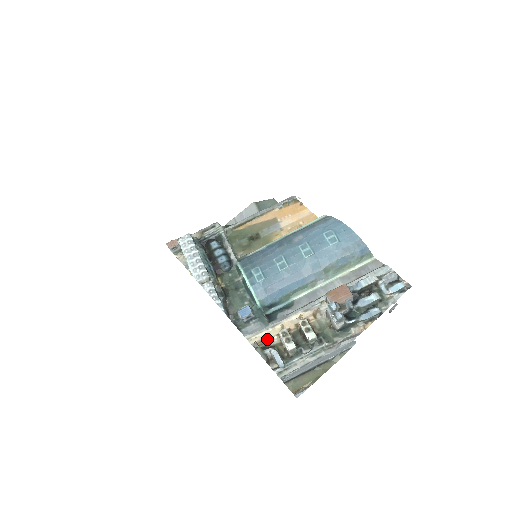
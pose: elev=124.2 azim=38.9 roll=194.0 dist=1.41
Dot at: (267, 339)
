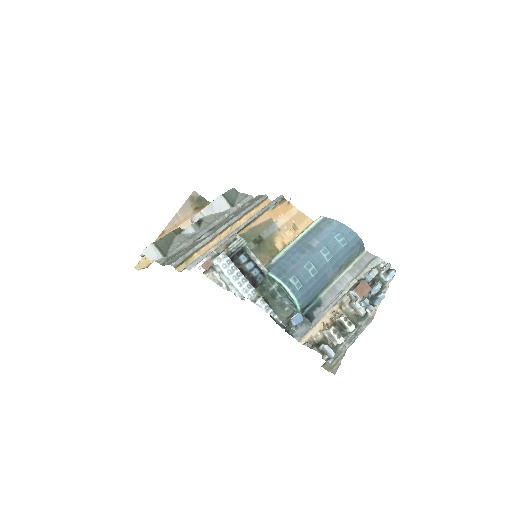
Dot at: (313, 337)
